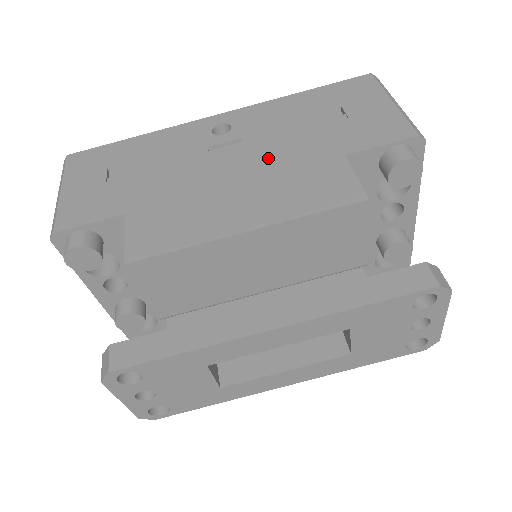
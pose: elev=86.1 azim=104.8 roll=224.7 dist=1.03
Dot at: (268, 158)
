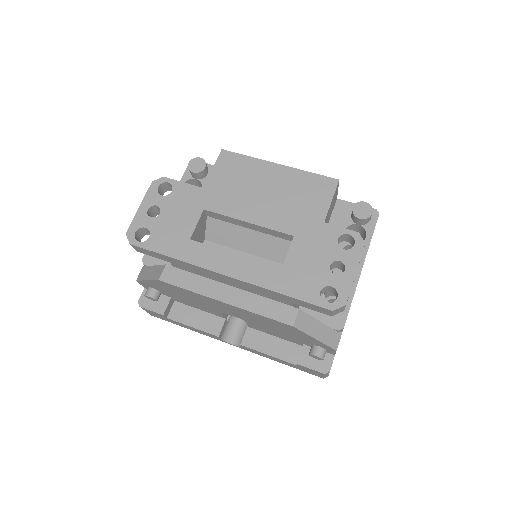
Dot at: occluded
